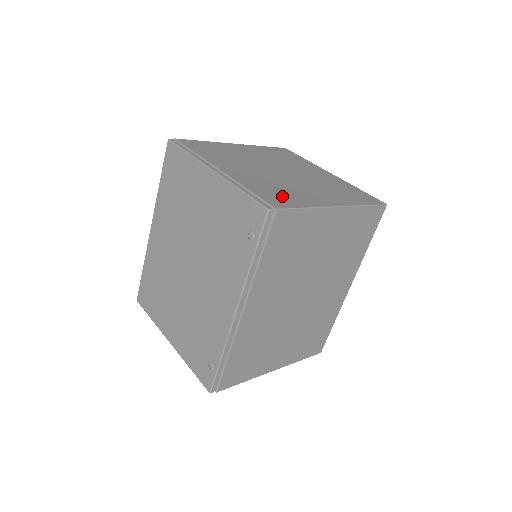
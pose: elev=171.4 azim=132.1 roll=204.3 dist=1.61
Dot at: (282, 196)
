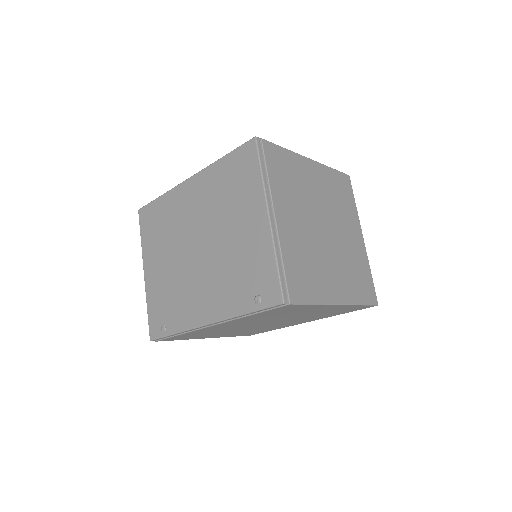
Dot at: (305, 280)
